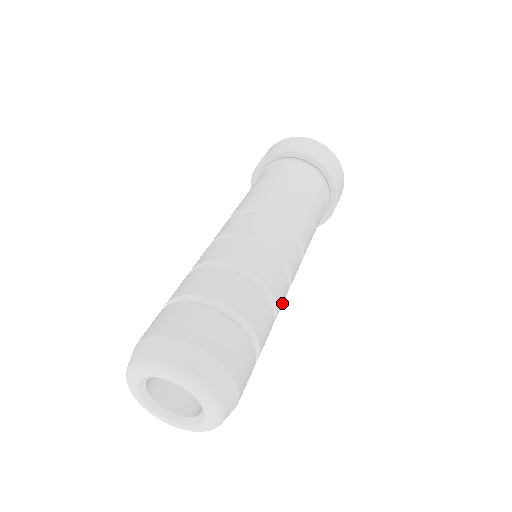
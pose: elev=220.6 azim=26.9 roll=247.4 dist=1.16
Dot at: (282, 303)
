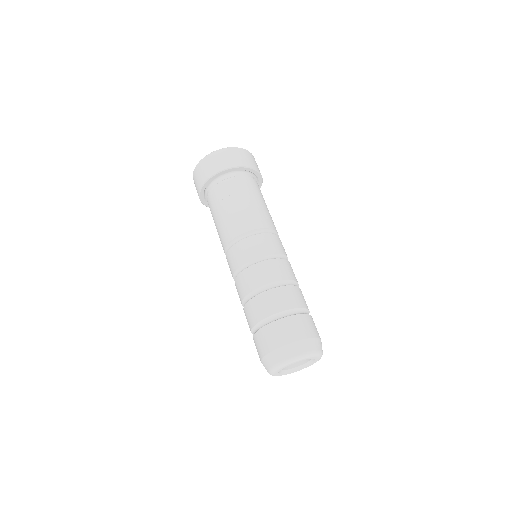
Dot at: occluded
